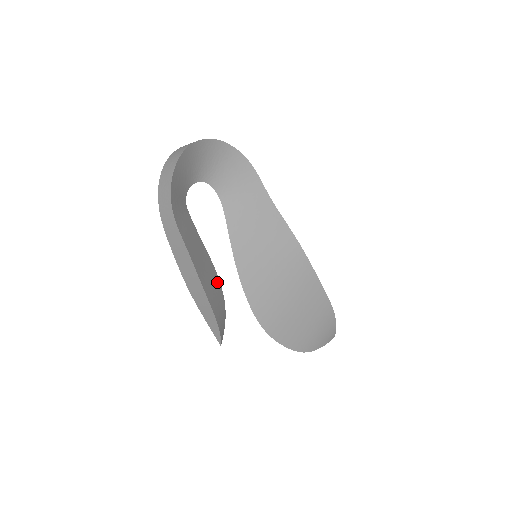
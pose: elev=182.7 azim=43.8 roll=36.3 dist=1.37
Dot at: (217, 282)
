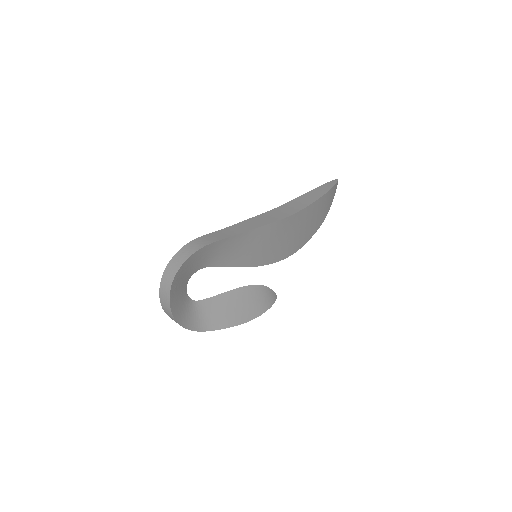
Dot at: (249, 291)
